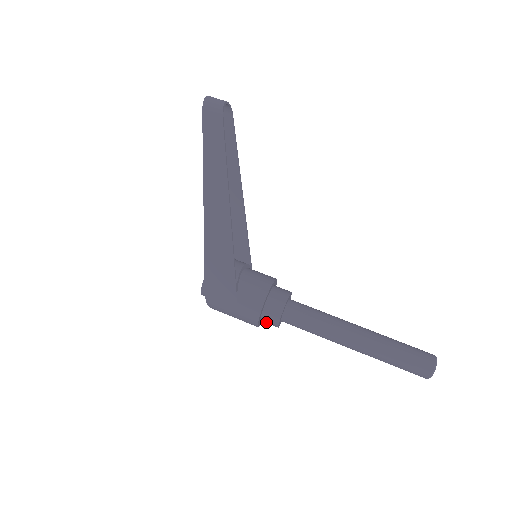
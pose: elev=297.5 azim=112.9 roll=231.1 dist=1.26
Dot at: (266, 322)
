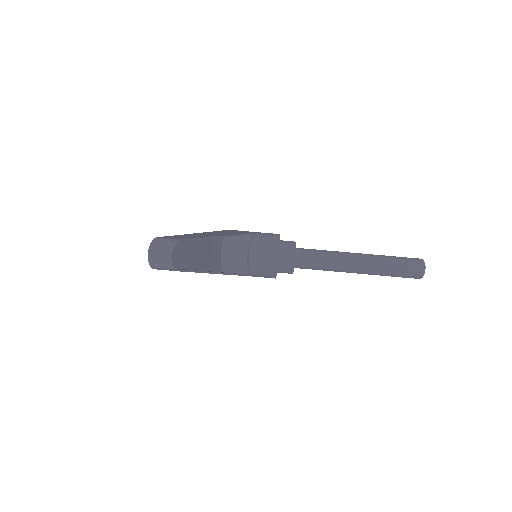
Dot at: occluded
